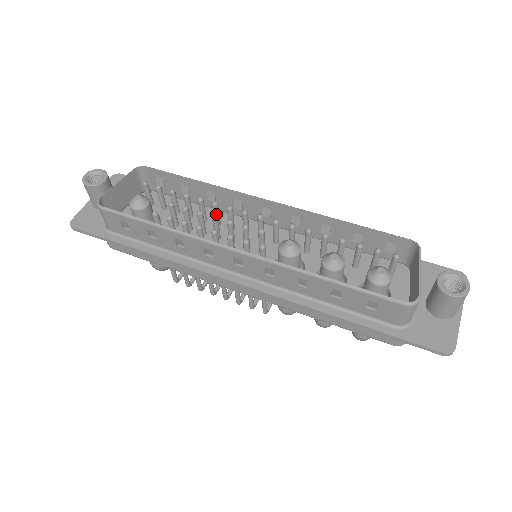
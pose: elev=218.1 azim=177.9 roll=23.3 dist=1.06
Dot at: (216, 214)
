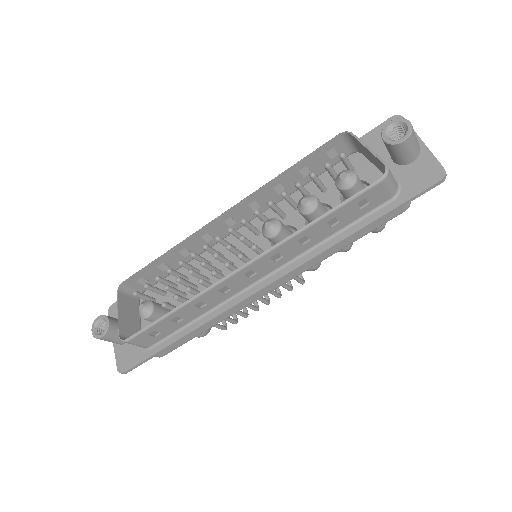
Dot at: (201, 260)
